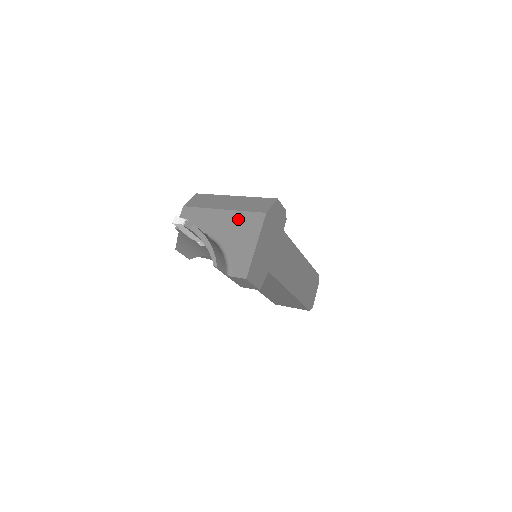
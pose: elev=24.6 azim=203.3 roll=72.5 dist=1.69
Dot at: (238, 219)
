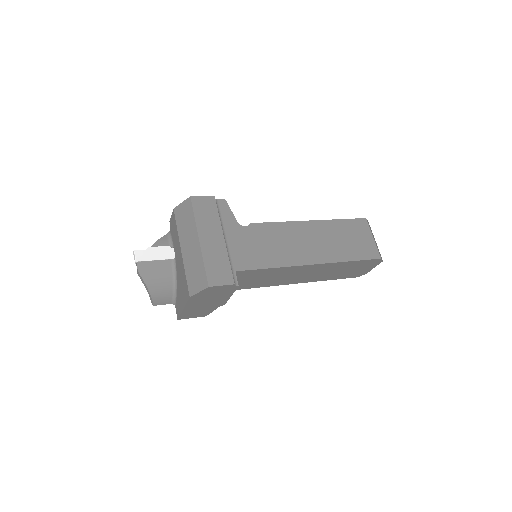
Dot at: (183, 274)
